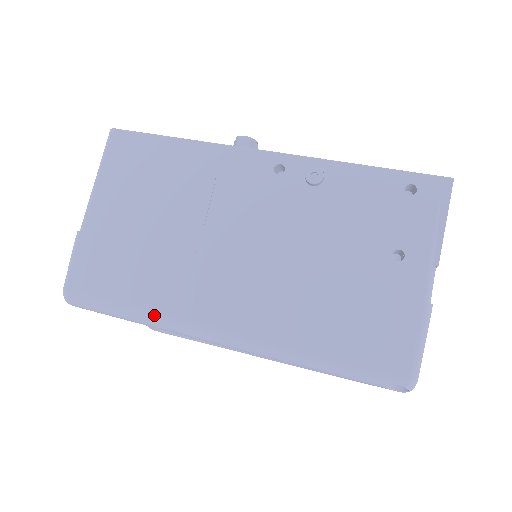
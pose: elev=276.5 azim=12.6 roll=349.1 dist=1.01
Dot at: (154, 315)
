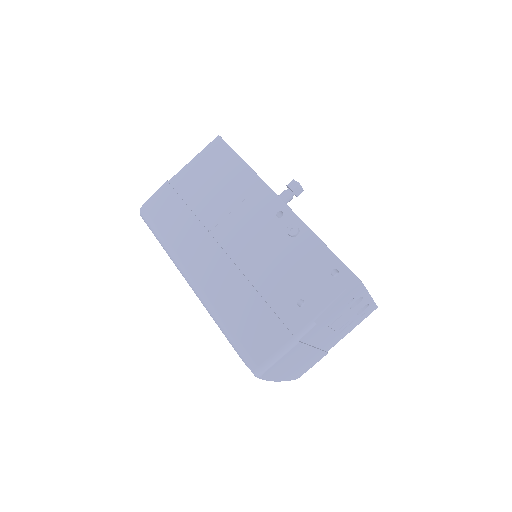
Dot at: (170, 248)
